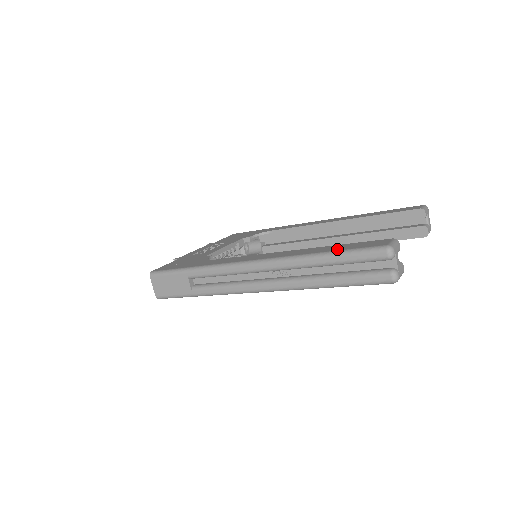
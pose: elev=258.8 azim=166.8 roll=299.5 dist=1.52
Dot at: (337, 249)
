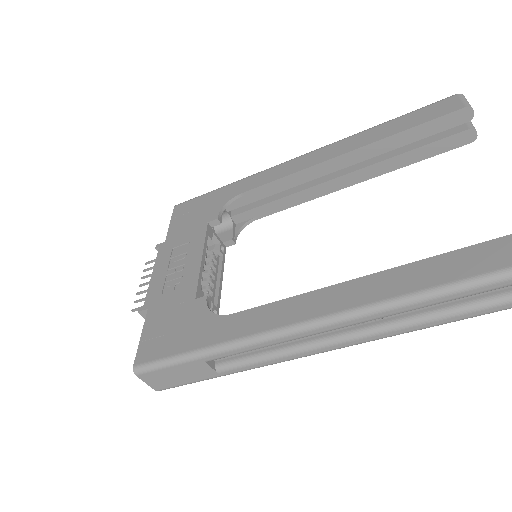
Dot at: (465, 273)
